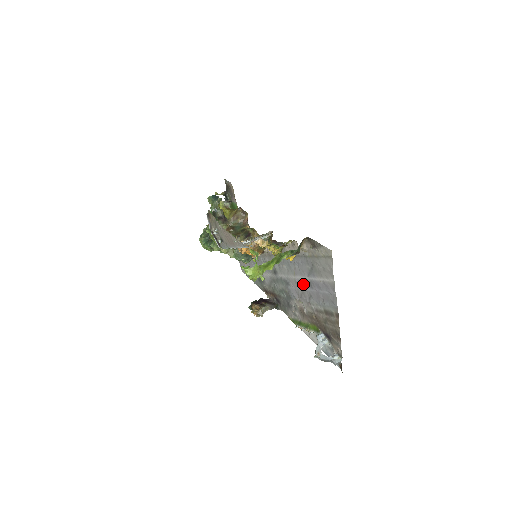
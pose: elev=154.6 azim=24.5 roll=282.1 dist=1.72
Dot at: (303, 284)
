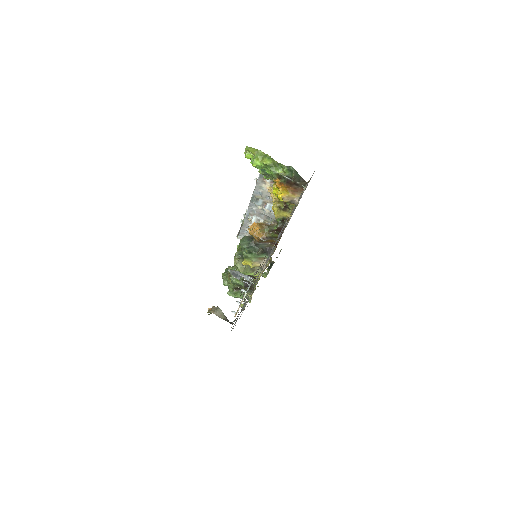
Dot at: occluded
